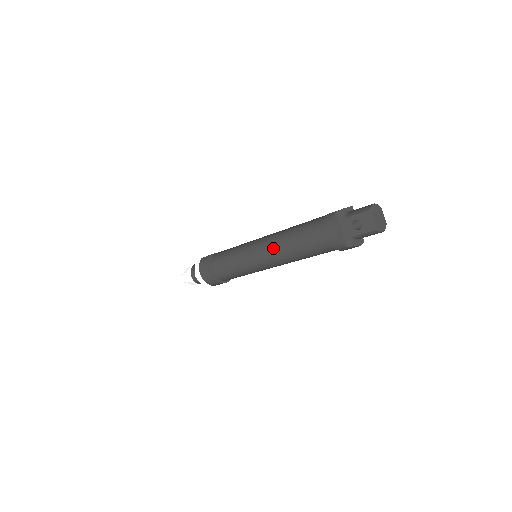
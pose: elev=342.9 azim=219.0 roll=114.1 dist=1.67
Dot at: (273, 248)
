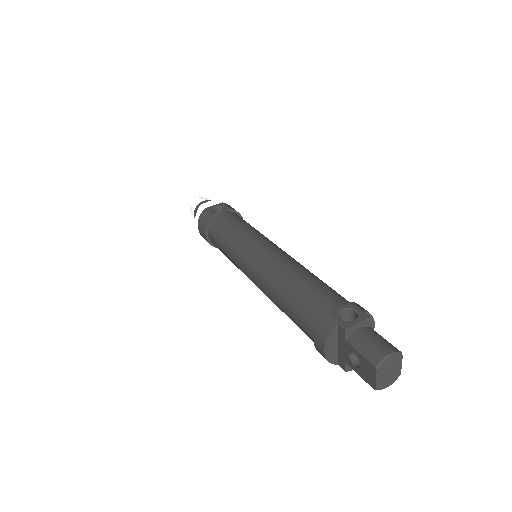
Dot at: (262, 284)
